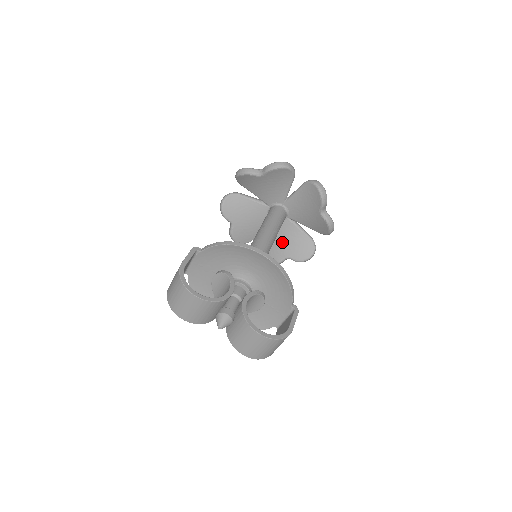
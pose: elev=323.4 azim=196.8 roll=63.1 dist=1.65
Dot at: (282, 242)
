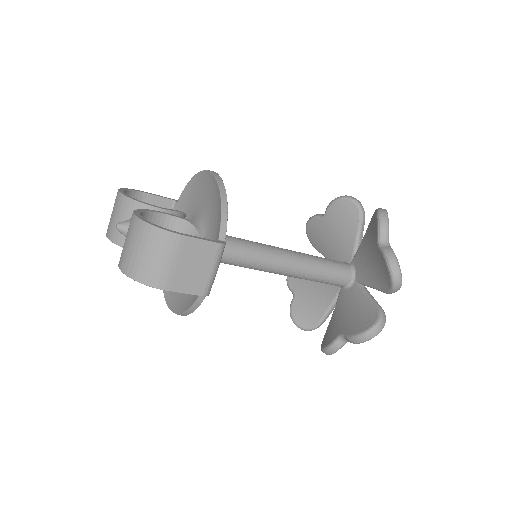
Dot at: (343, 317)
